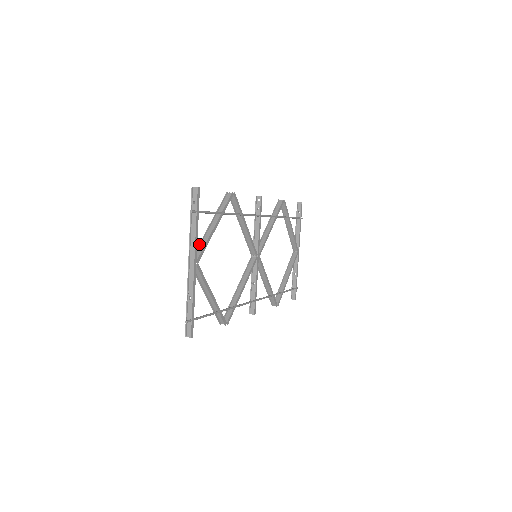
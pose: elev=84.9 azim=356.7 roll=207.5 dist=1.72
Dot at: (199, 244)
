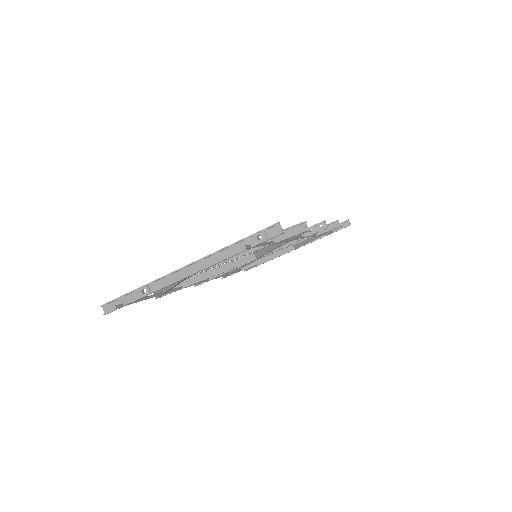
Dot at: occluded
